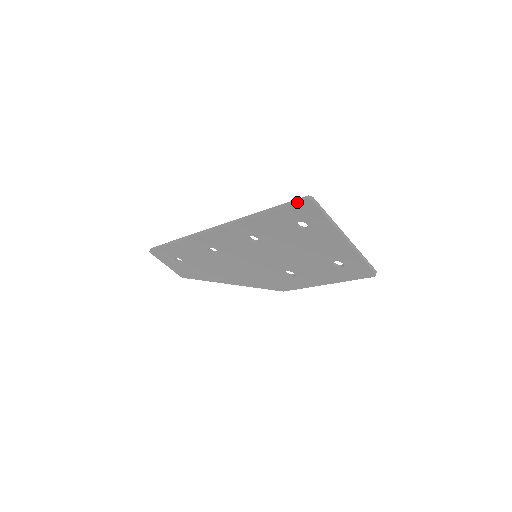
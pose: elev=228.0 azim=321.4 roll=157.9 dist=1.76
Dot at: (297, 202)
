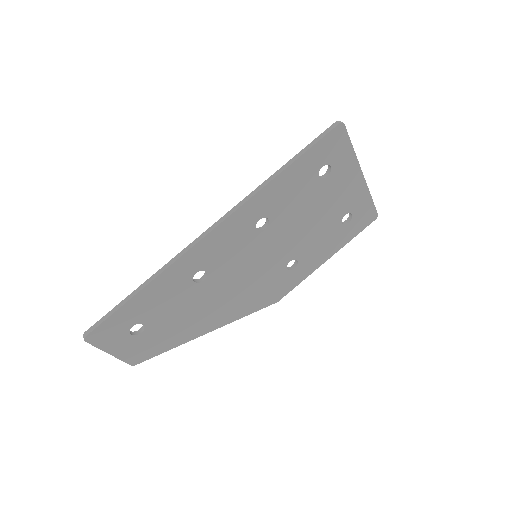
Dot at: (328, 133)
